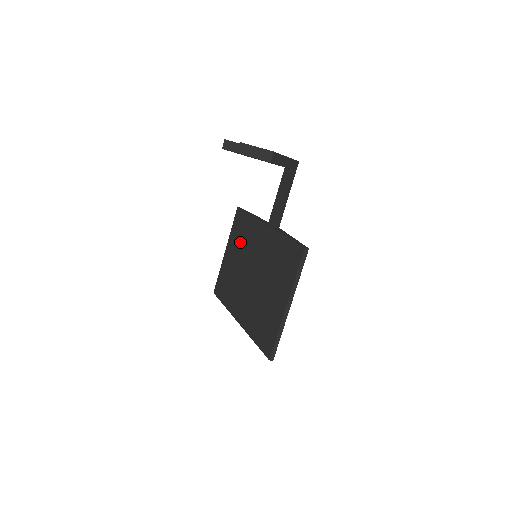
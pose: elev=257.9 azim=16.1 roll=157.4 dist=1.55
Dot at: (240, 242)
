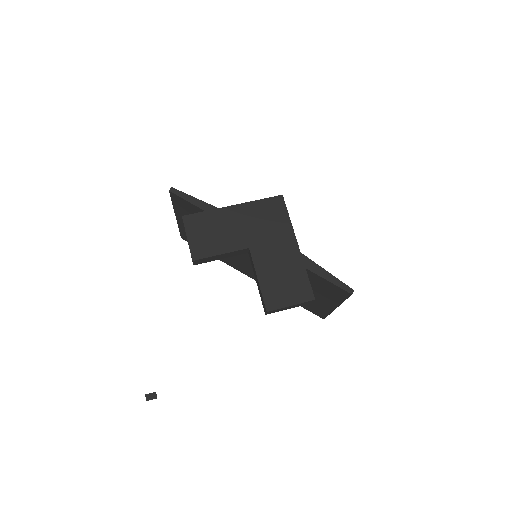
Dot at: occluded
